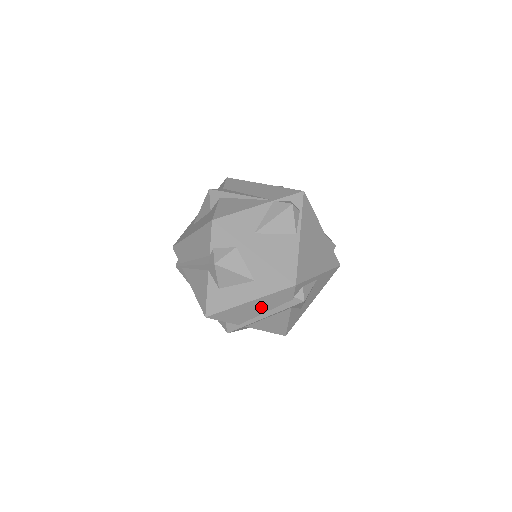
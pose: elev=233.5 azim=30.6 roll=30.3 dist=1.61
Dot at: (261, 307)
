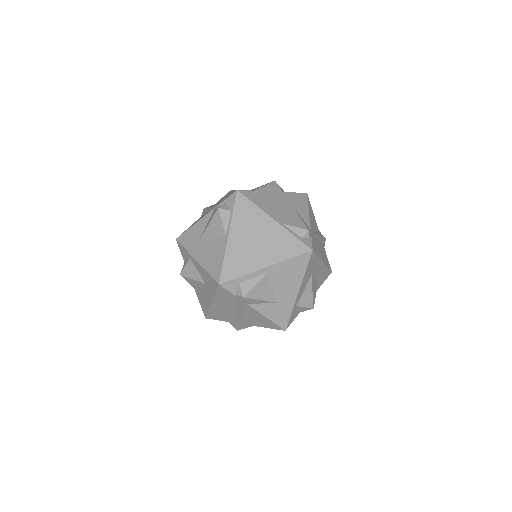
Dot at: (226, 306)
